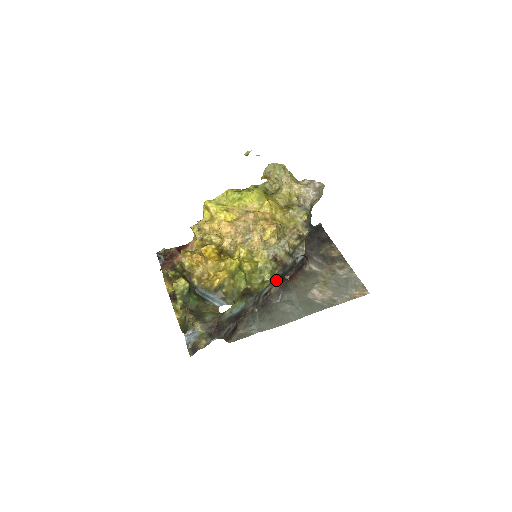
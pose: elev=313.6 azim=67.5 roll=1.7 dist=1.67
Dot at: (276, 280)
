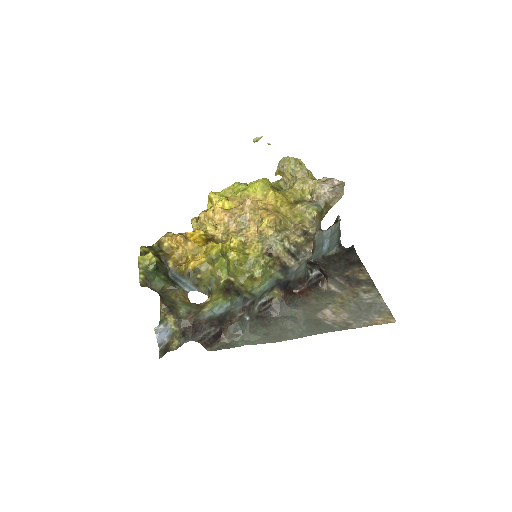
Dot at: (278, 288)
